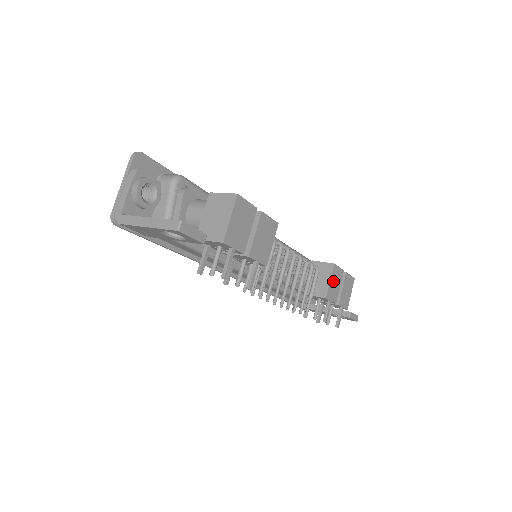
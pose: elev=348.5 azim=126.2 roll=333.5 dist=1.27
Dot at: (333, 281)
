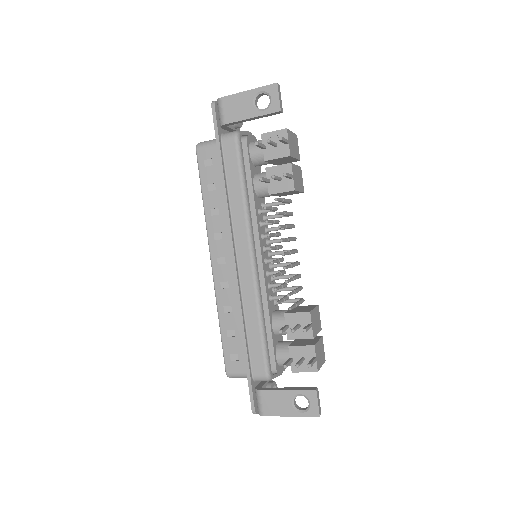
Dot at: (315, 315)
